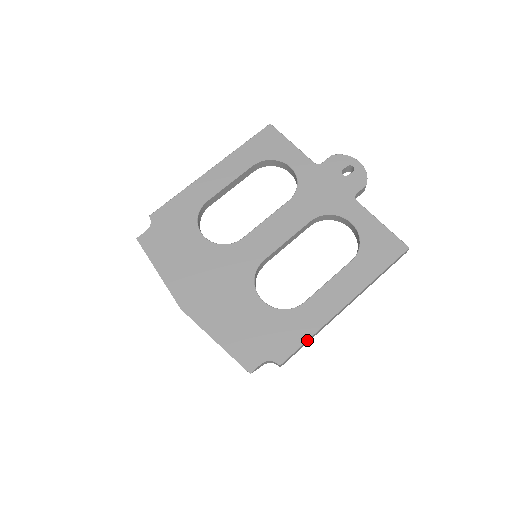
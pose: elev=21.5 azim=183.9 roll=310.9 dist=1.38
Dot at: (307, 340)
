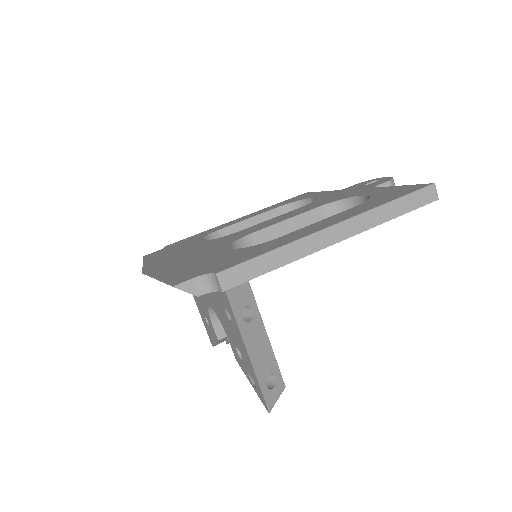
Dot at: (265, 253)
